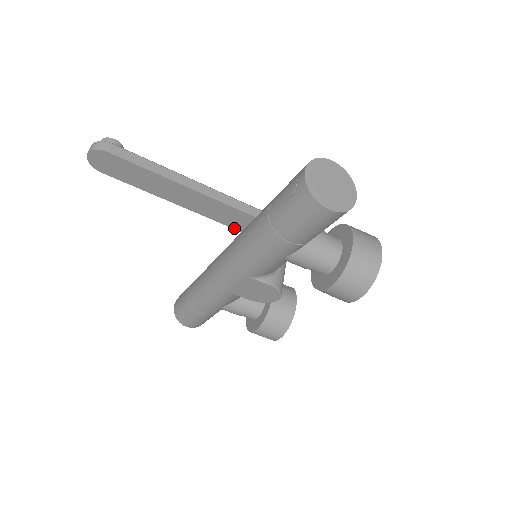
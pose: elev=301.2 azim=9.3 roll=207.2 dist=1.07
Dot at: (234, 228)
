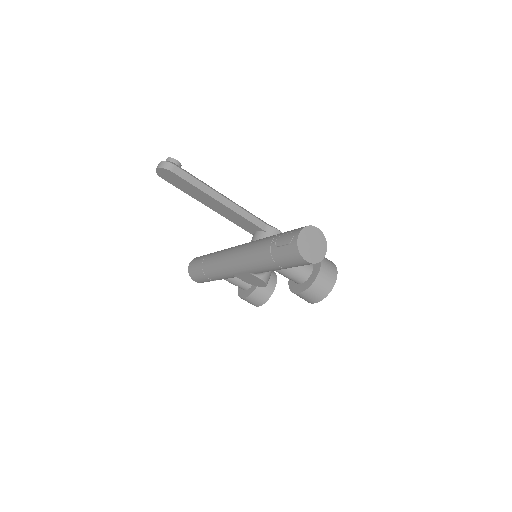
Dot at: (245, 229)
